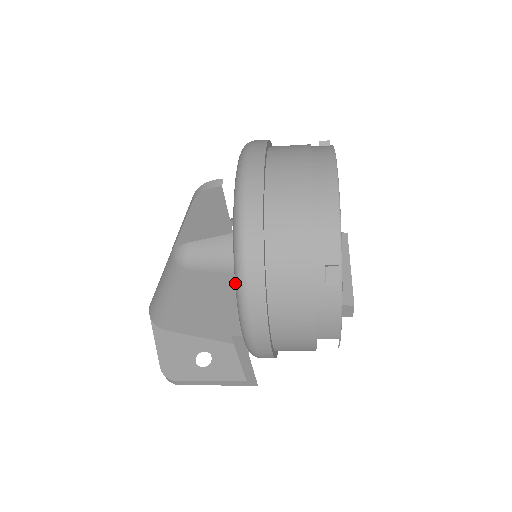
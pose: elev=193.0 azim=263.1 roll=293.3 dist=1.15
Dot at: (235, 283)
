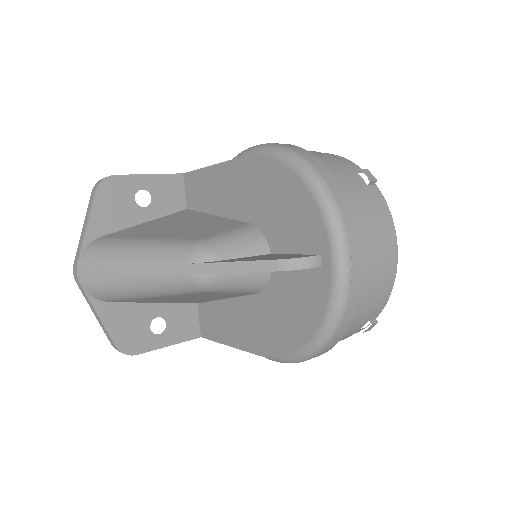
Dot at: (309, 347)
